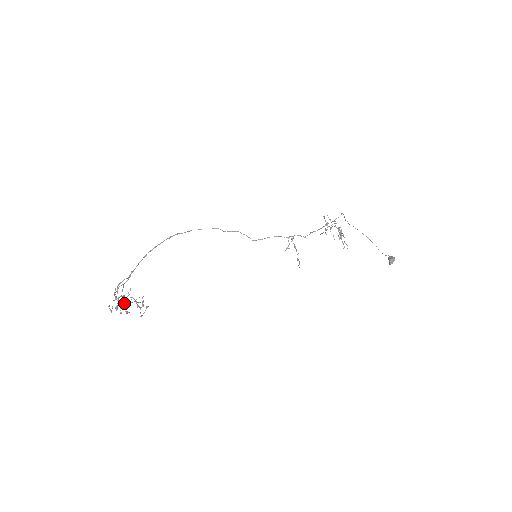
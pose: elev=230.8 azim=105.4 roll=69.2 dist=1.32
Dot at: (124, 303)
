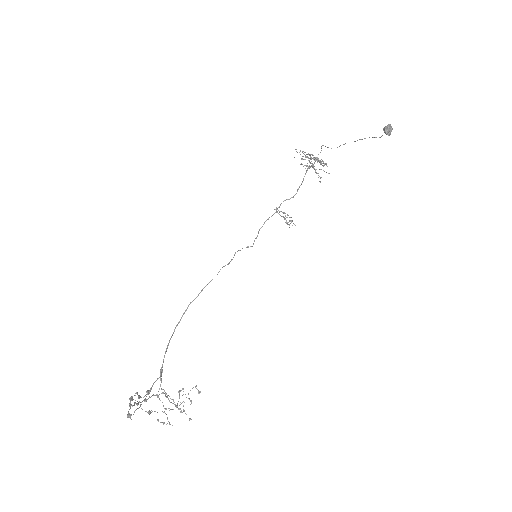
Dot at: occluded
